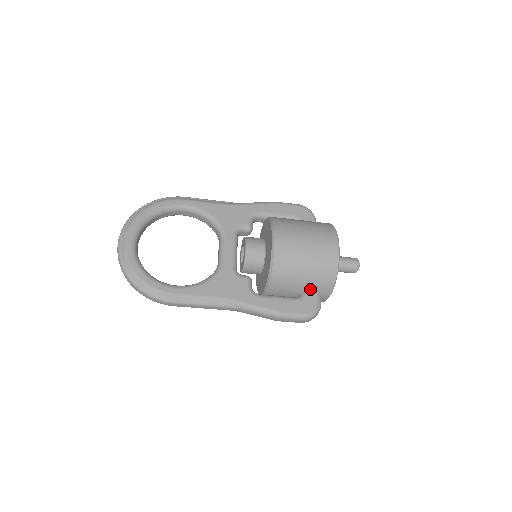
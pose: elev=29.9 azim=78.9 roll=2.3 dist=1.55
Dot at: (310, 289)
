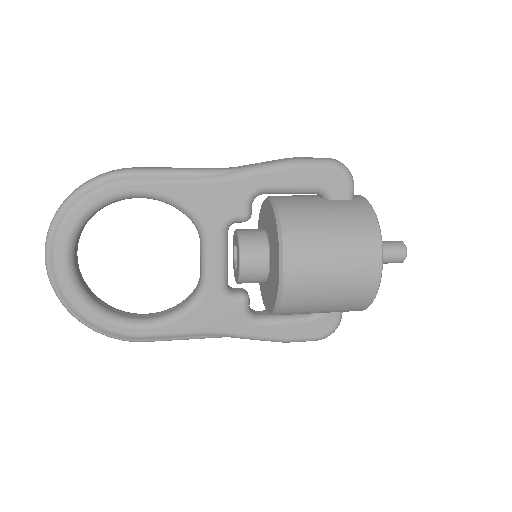
Dot at: (329, 312)
